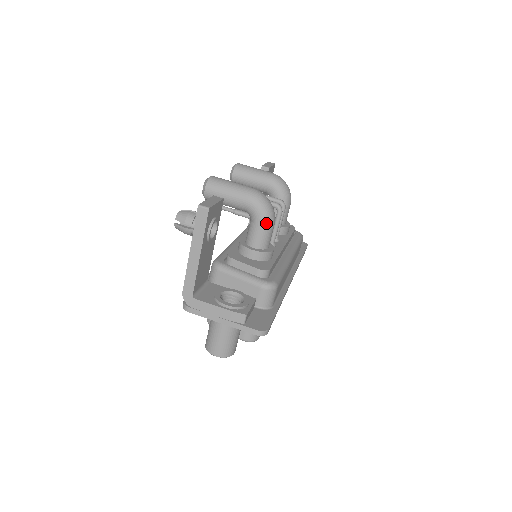
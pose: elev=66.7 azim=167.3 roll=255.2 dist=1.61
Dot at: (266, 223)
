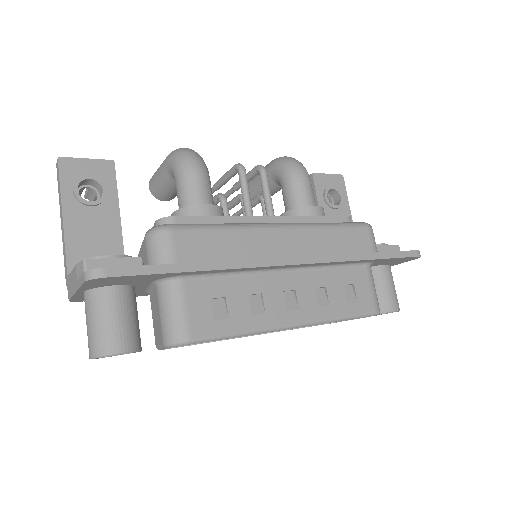
Dot at: (181, 172)
